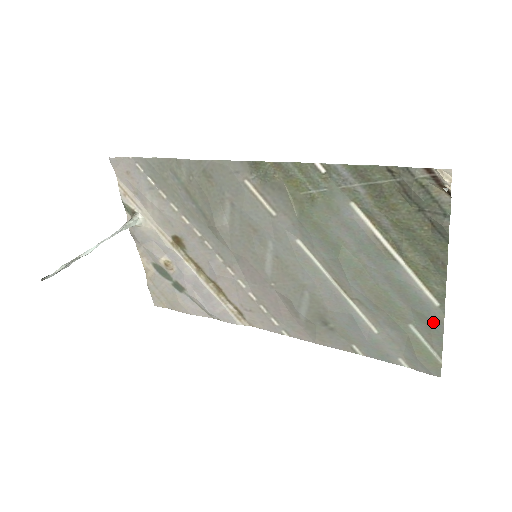
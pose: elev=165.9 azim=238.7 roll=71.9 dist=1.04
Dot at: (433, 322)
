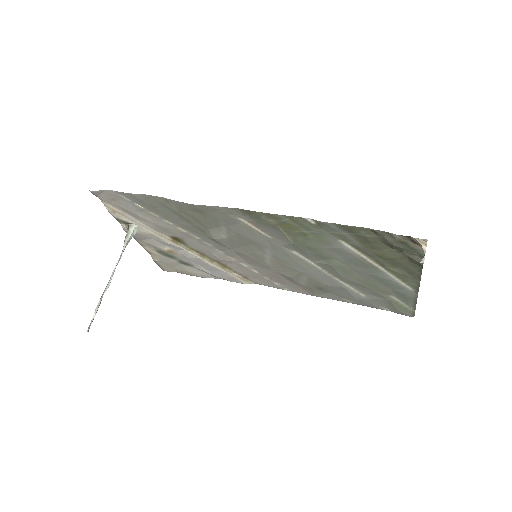
Dot at: (409, 297)
